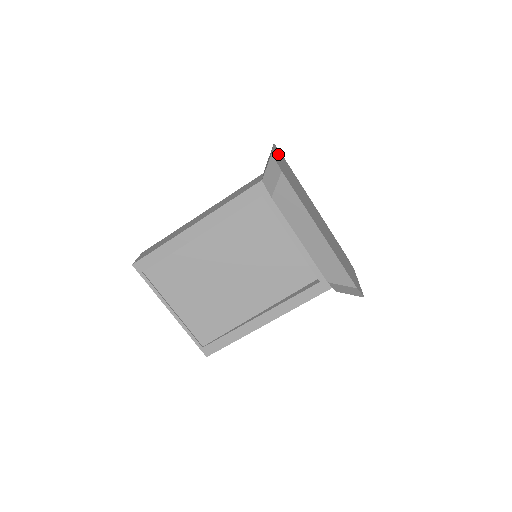
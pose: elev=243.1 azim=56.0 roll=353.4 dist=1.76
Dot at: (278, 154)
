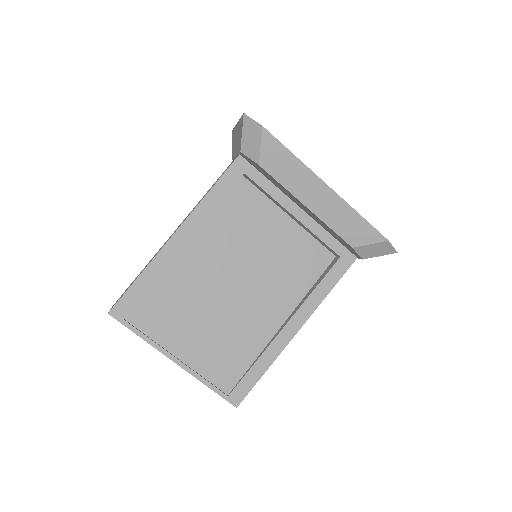
Dot at: occluded
